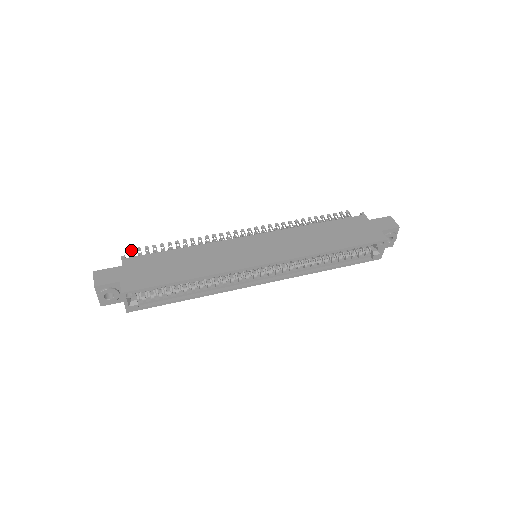
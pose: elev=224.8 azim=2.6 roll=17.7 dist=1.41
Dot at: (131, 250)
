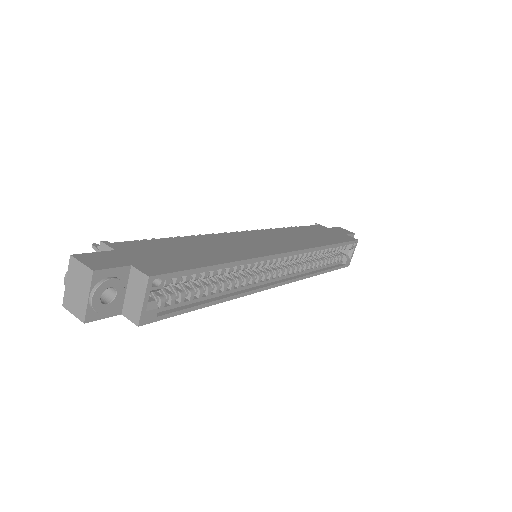
Dot at: (96, 244)
